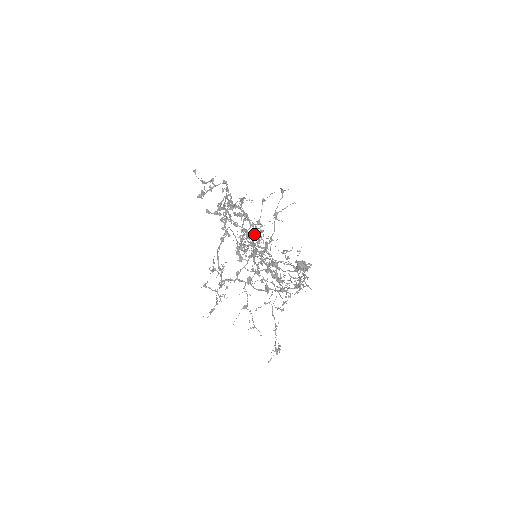
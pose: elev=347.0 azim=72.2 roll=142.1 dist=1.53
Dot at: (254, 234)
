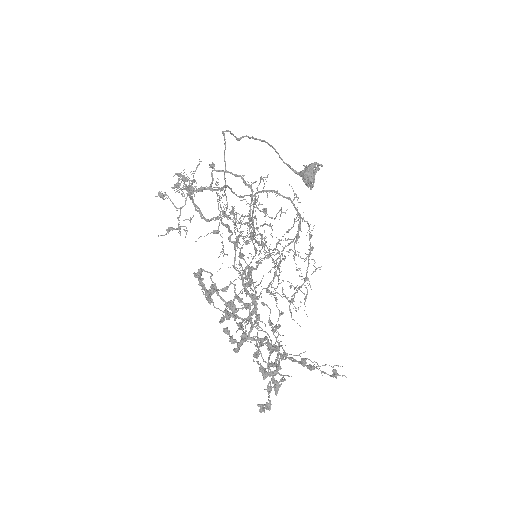
Dot at: occluded
